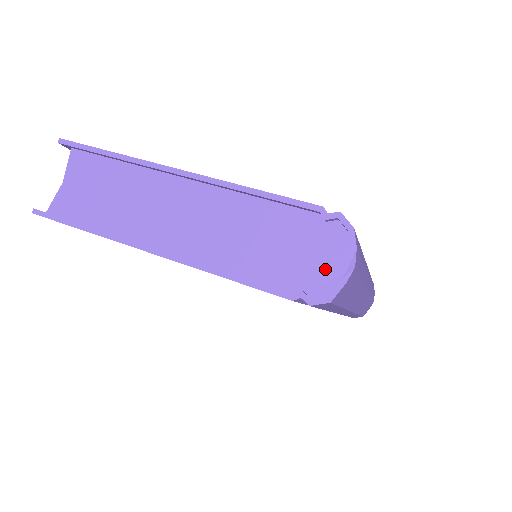
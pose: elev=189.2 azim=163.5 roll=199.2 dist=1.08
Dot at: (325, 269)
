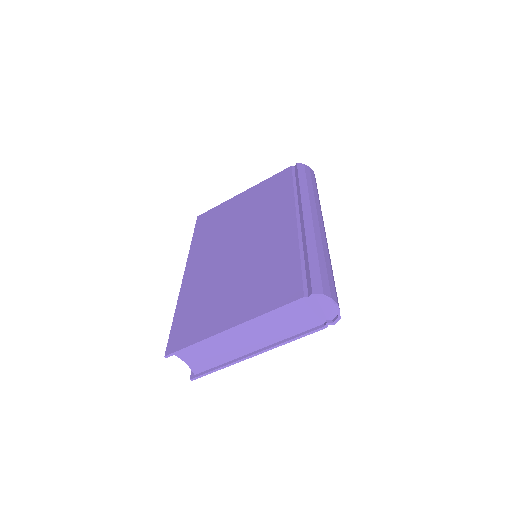
Dot at: (326, 310)
